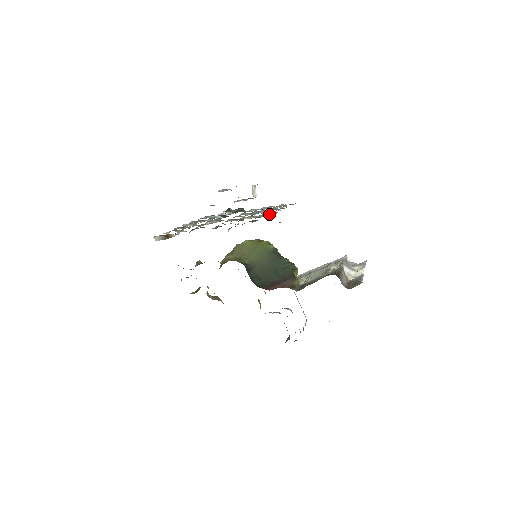
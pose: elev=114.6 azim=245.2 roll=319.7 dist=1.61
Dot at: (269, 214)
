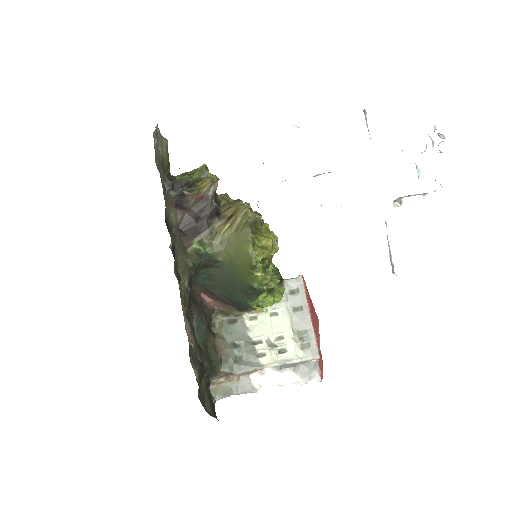
Dot at: occluded
